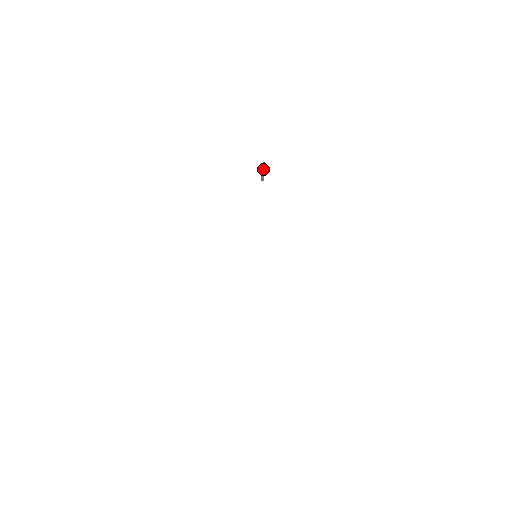
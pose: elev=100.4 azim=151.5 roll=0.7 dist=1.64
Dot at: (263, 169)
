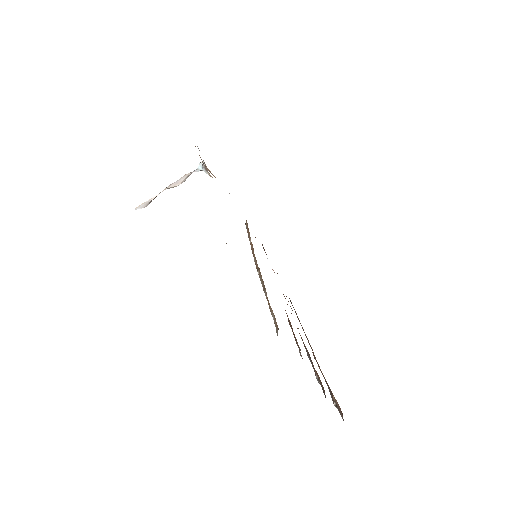
Dot at: (179, 183)
